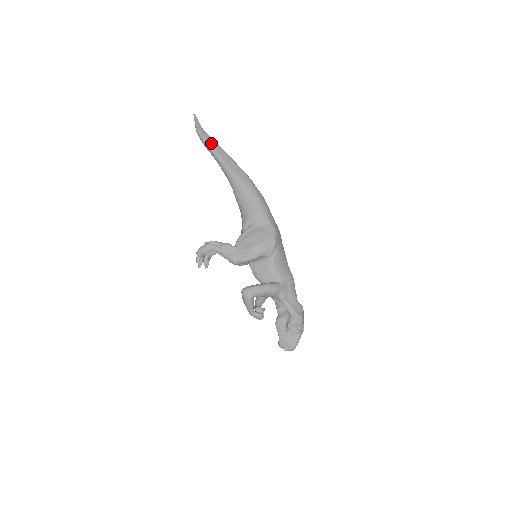
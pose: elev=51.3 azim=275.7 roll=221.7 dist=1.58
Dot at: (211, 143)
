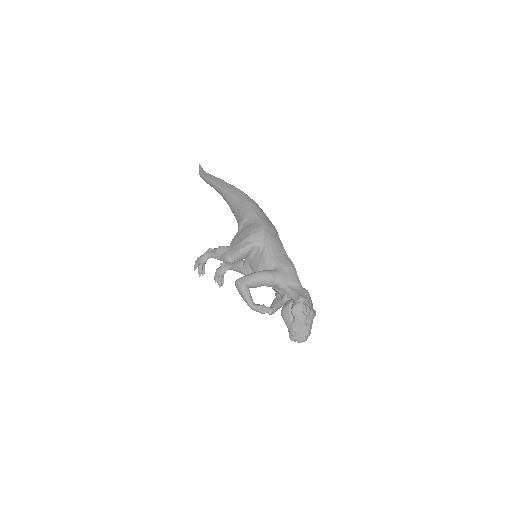
Dot at: (209, 177)
